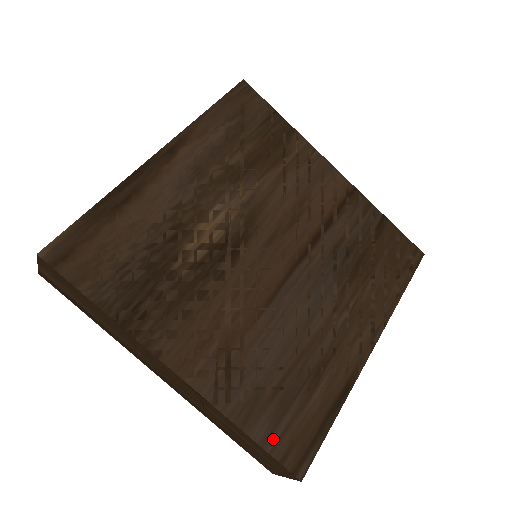
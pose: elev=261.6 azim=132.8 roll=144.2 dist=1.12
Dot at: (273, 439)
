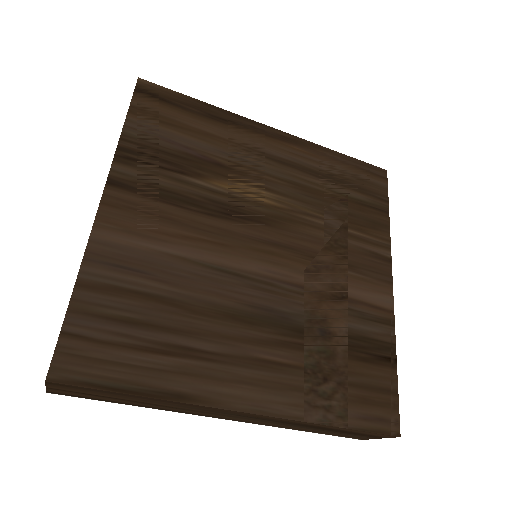
Dot at: (80, 325)
